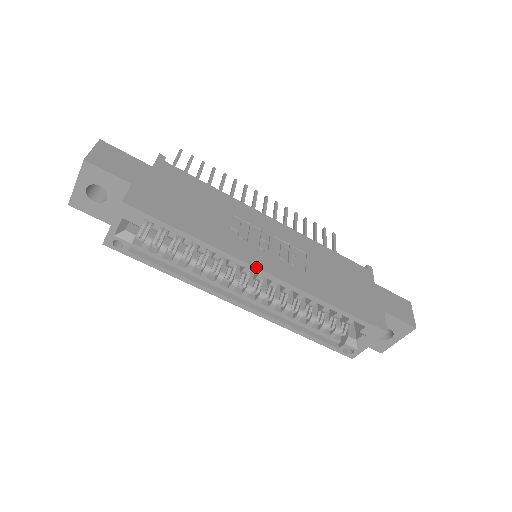
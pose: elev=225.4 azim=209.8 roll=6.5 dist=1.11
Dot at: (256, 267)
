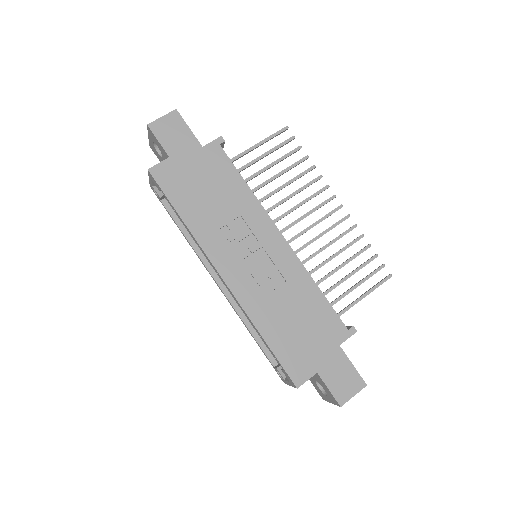
Dot at: (216, 268)
